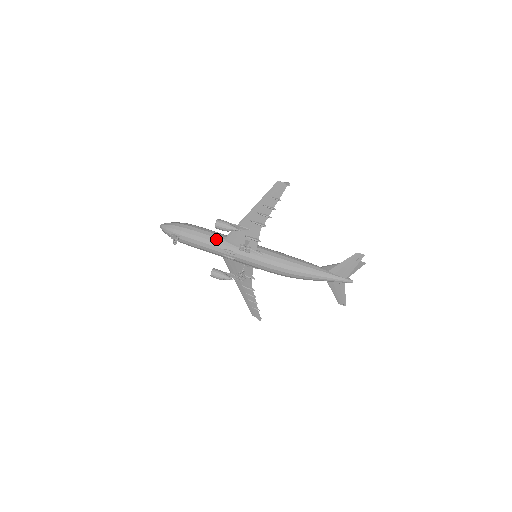
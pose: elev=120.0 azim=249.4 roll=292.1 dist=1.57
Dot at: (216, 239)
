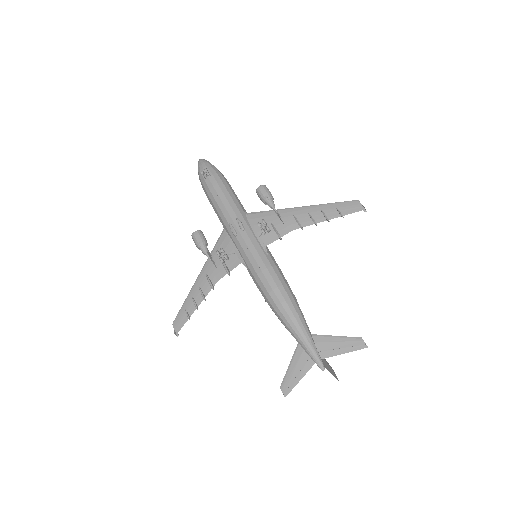
Dot at: (240, 206)
